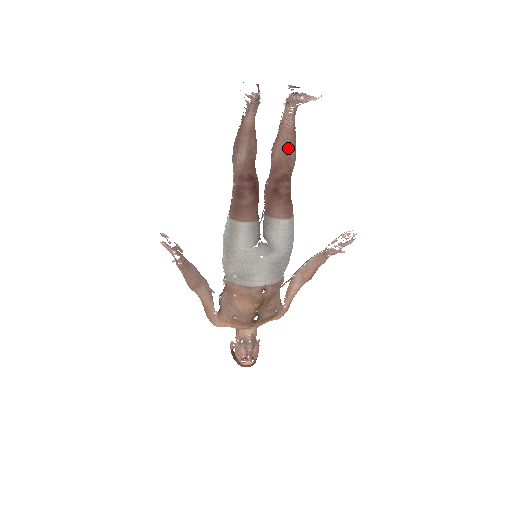
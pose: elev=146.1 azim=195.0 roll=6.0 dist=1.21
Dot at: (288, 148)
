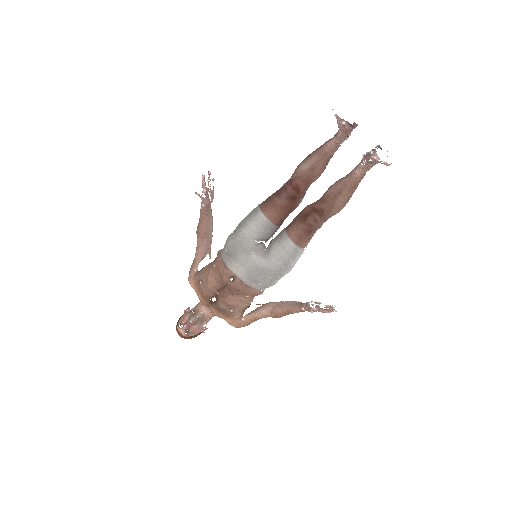
Dot at: (341, 192)
